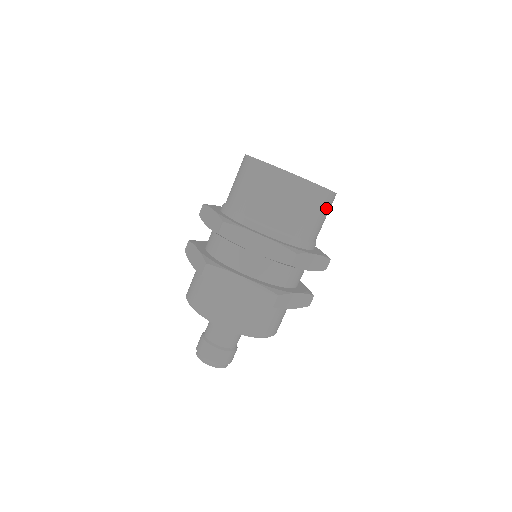
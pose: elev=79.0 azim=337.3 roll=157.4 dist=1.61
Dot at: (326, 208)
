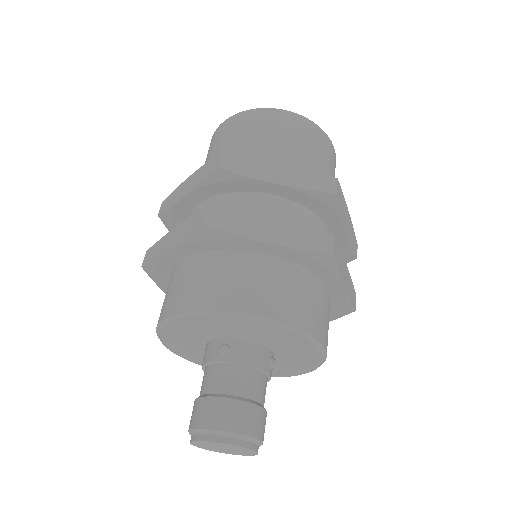
Dot at: (291, 130)
